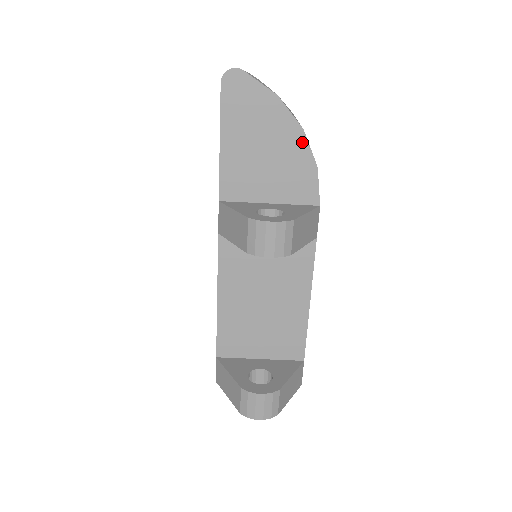
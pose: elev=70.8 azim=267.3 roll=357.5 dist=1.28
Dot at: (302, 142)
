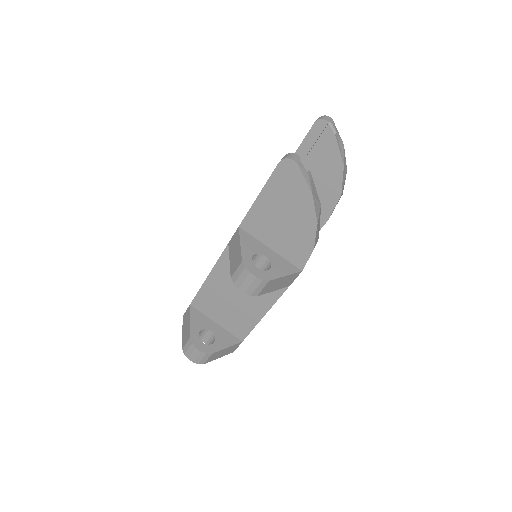
Dot at: (312, 230)
